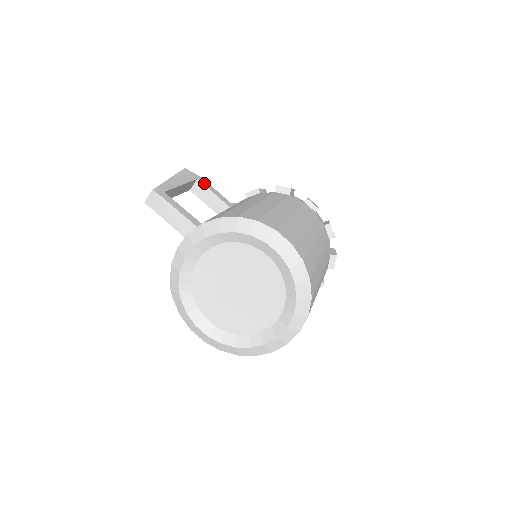
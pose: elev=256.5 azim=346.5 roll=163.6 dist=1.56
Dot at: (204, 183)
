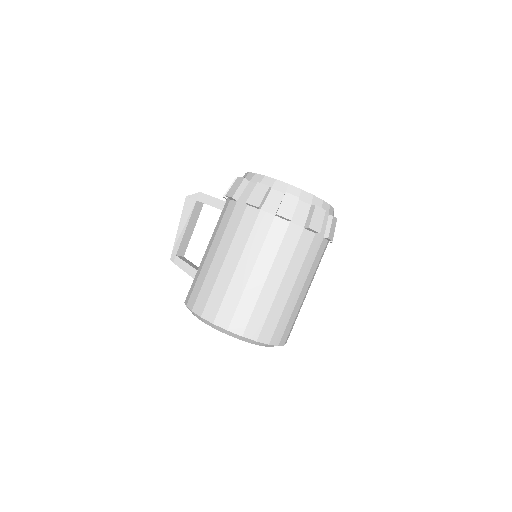
Dot at: (202, 200)
